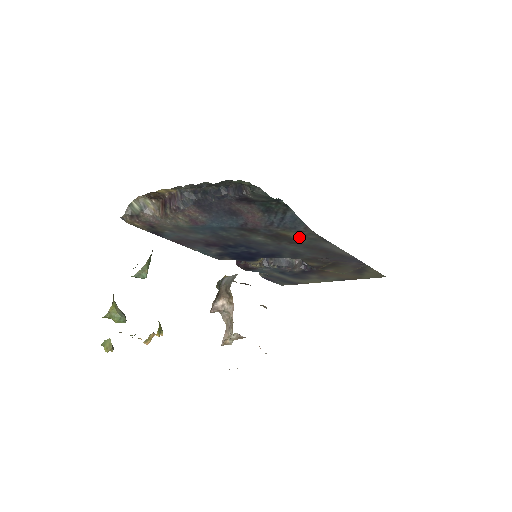
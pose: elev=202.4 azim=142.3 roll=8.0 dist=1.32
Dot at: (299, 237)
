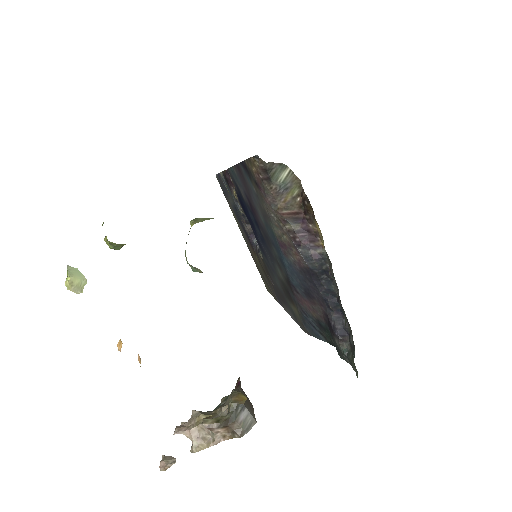
Dot at: (294, 309)
